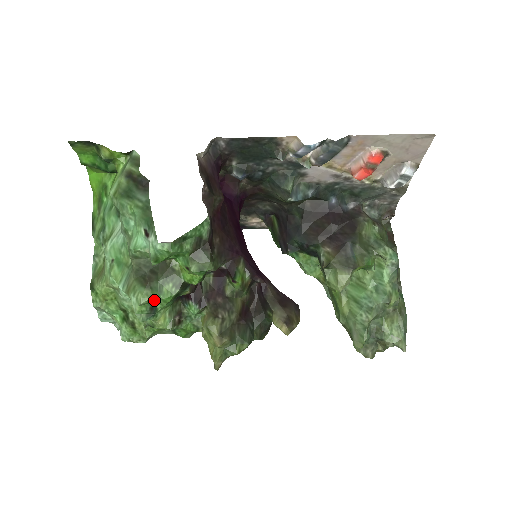
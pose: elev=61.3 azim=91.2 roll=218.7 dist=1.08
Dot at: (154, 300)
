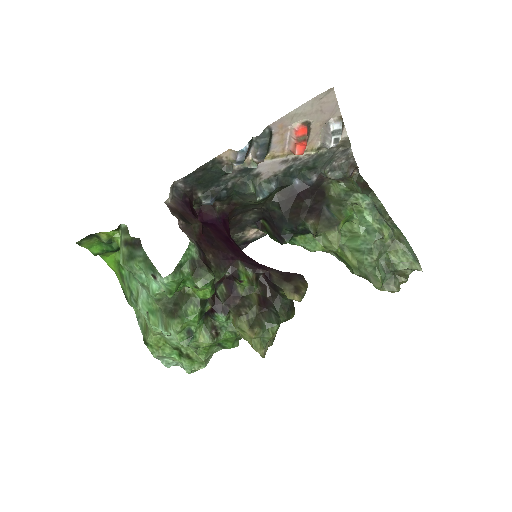
Dot at: (186, 325)
